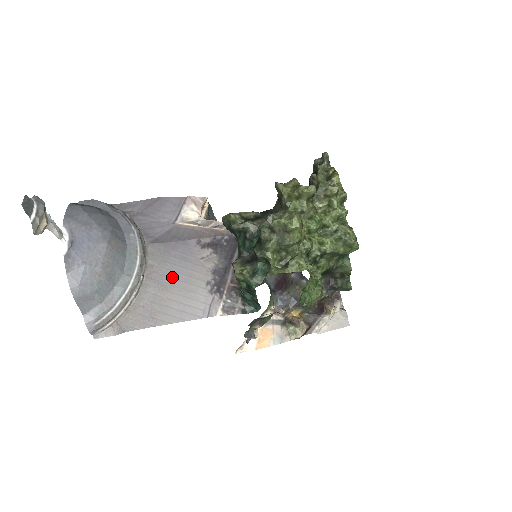
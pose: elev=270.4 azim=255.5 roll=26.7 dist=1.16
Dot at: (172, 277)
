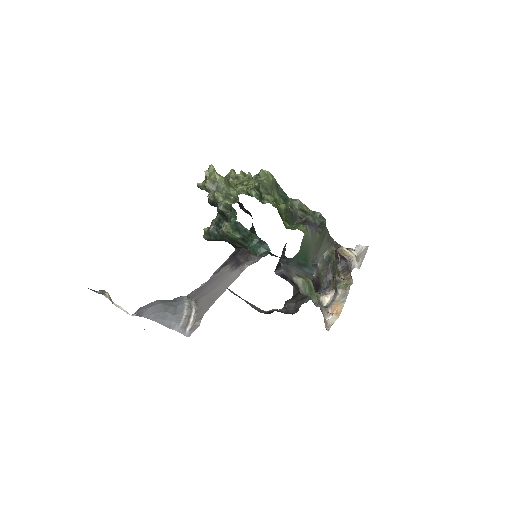
Dot at: (211, 288)
